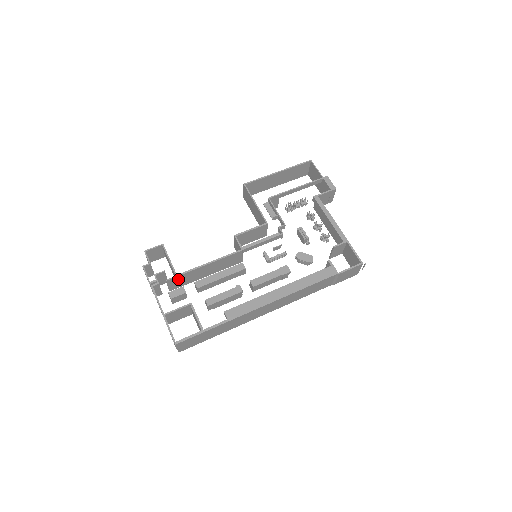
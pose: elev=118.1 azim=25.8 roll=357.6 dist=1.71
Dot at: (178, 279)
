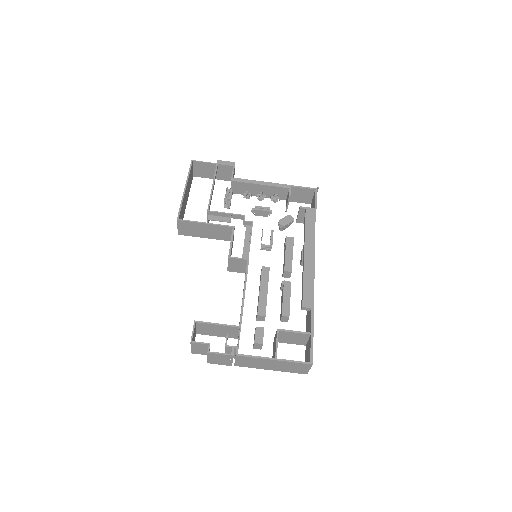
Dot at: occluded
